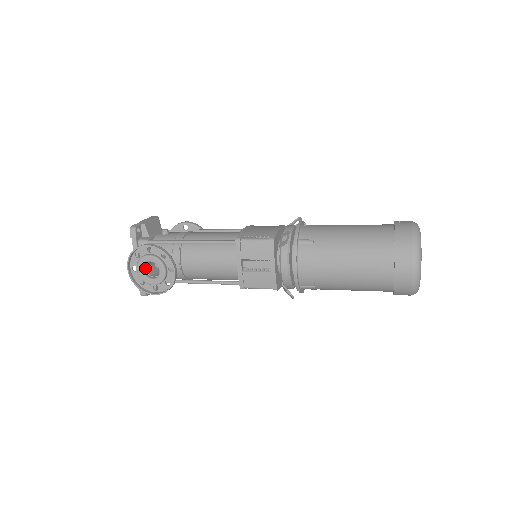
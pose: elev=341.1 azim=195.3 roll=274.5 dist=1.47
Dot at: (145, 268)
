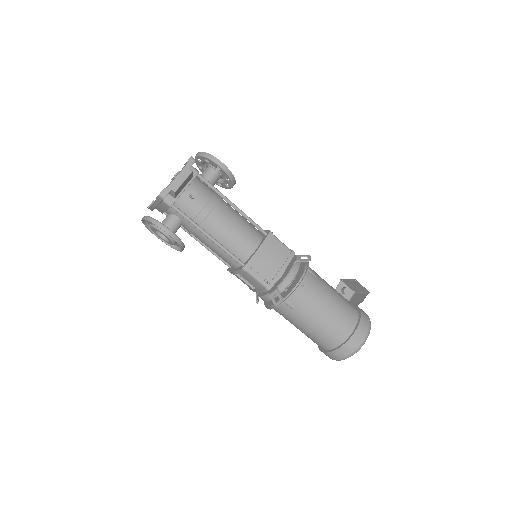
Dot at: occluded
